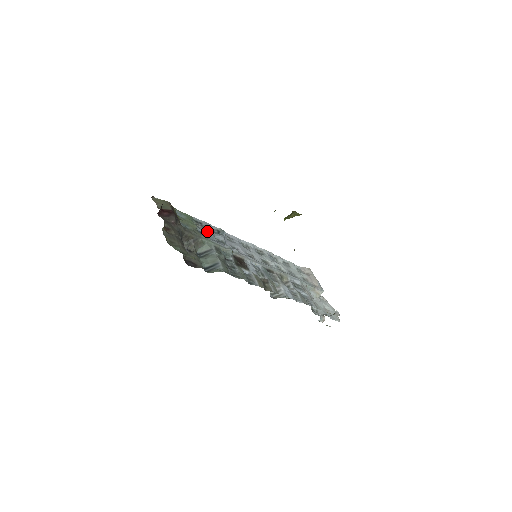
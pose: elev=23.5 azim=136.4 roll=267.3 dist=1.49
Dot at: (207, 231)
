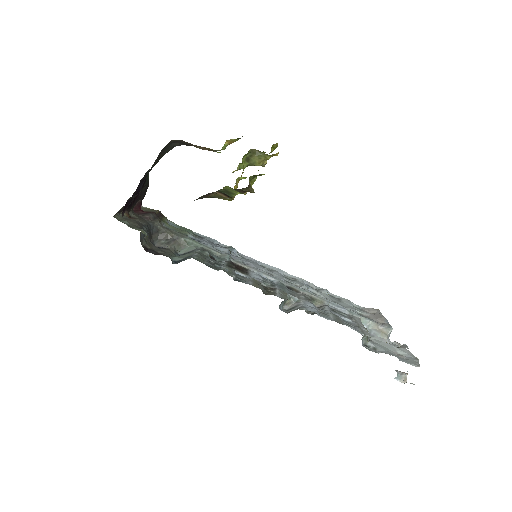
Dot at: (204, 241)
